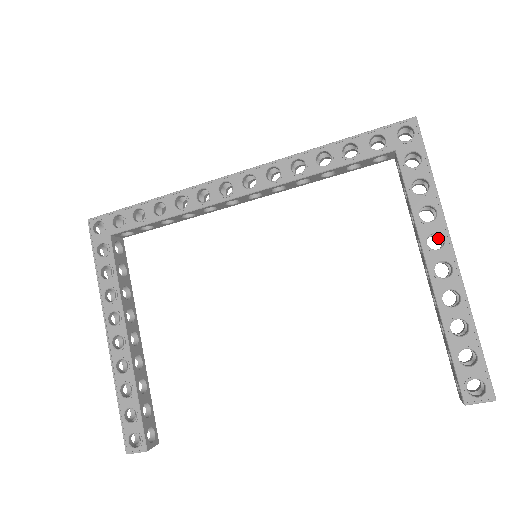
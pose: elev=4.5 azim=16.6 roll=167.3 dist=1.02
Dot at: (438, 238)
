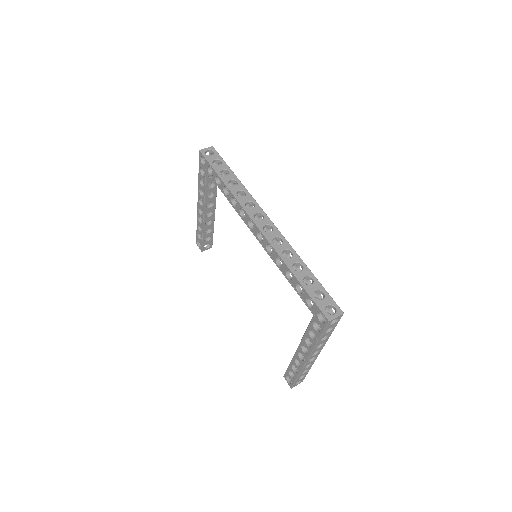
Dot at: occluded
